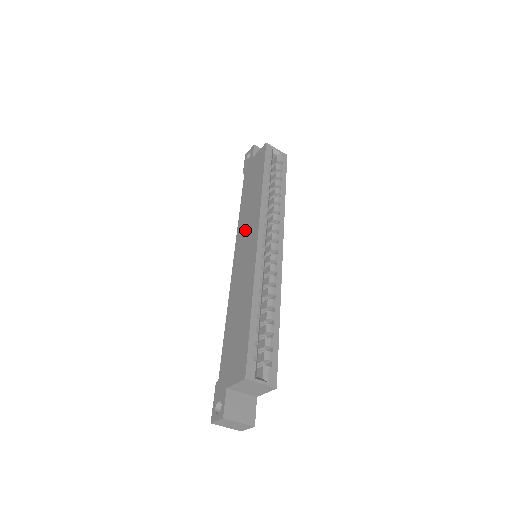
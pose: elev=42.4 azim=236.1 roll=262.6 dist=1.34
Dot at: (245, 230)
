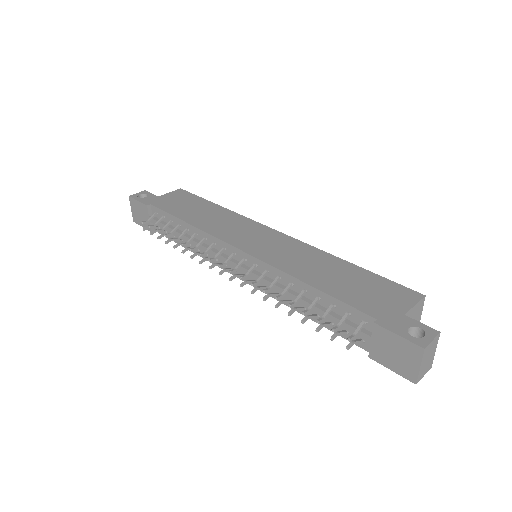
Dot at: (234, 230)
